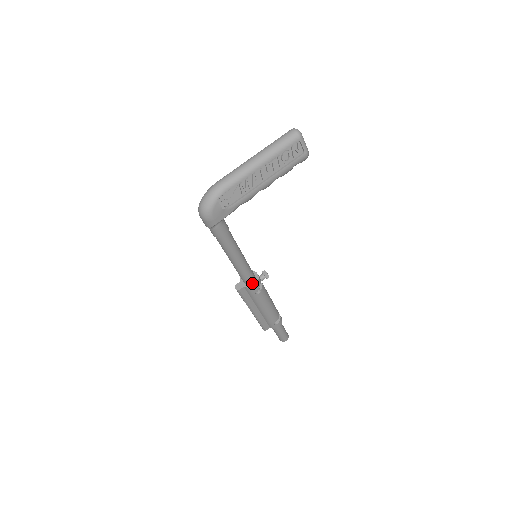
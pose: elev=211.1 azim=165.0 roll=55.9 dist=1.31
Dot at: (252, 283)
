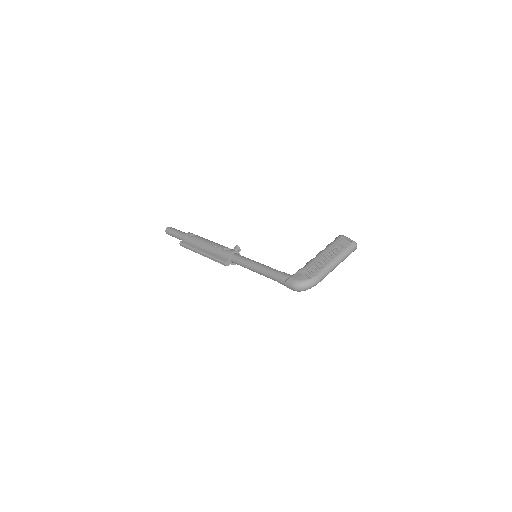
Dot at: occluded
